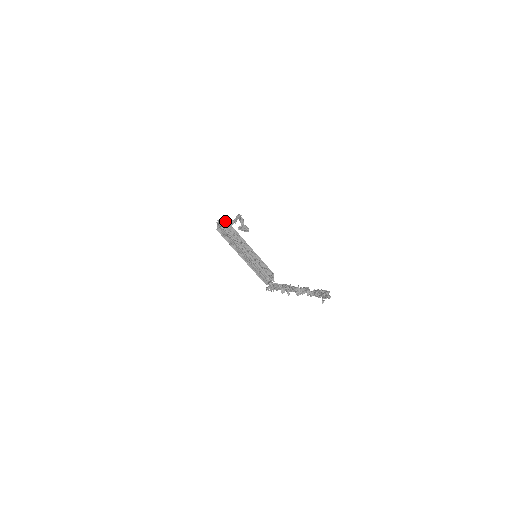
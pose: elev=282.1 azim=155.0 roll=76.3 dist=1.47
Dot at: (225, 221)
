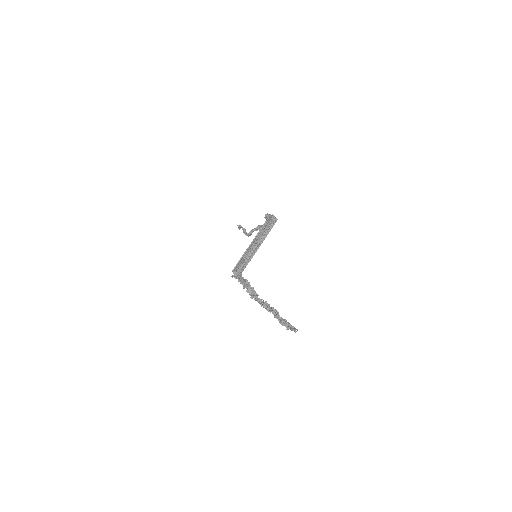
Dot at: (276, 220)
